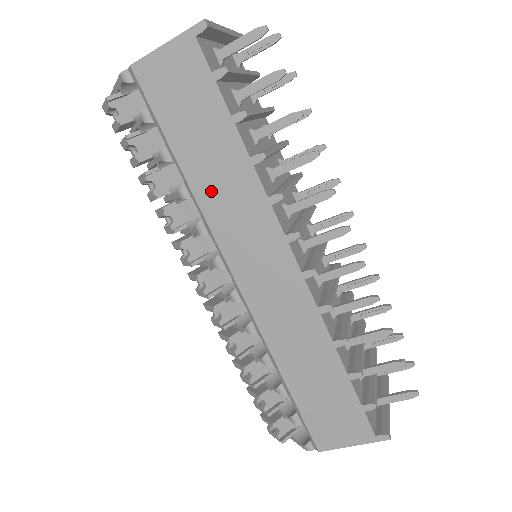
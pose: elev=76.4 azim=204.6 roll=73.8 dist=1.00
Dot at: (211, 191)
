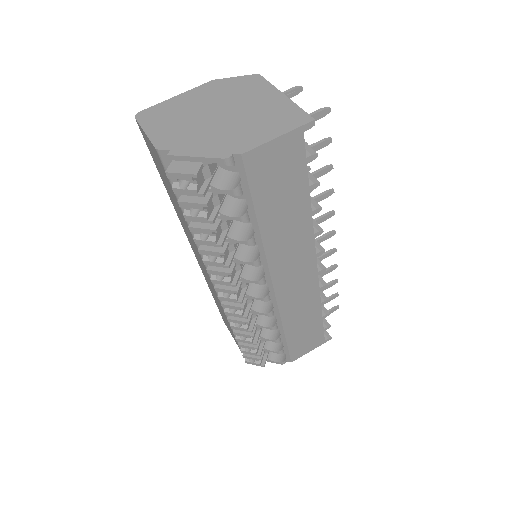
Dot at: (277, 238)
